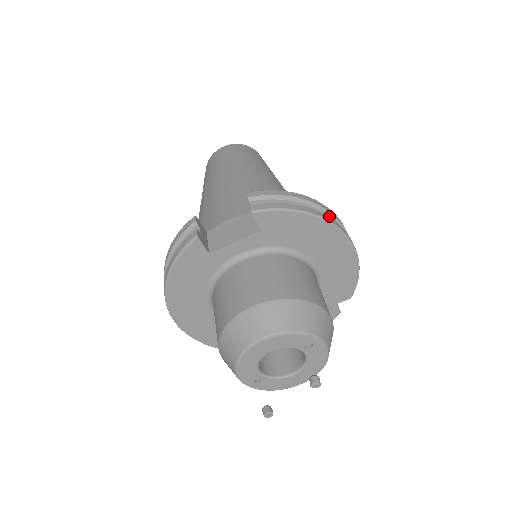
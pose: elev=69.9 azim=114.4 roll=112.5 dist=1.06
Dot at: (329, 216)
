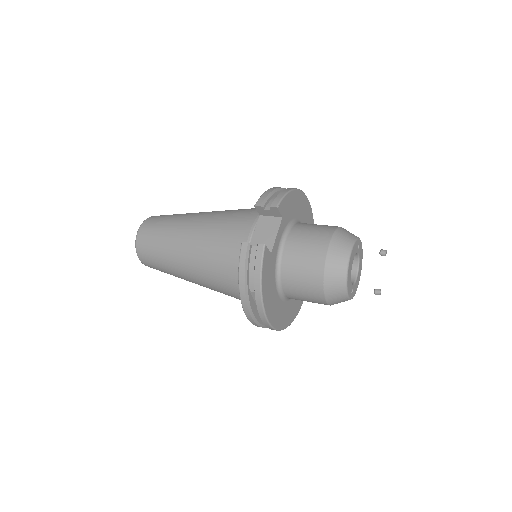
Dot at: occluded
